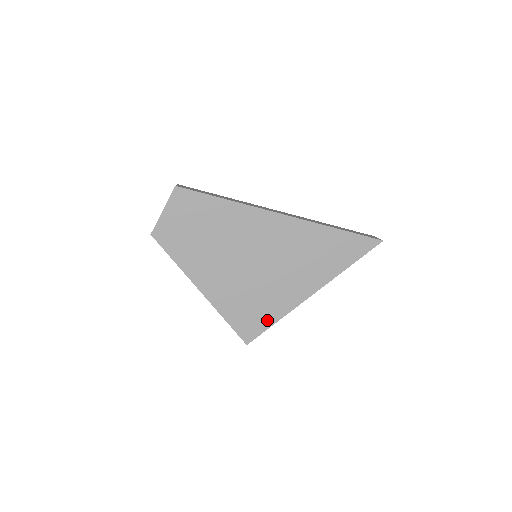
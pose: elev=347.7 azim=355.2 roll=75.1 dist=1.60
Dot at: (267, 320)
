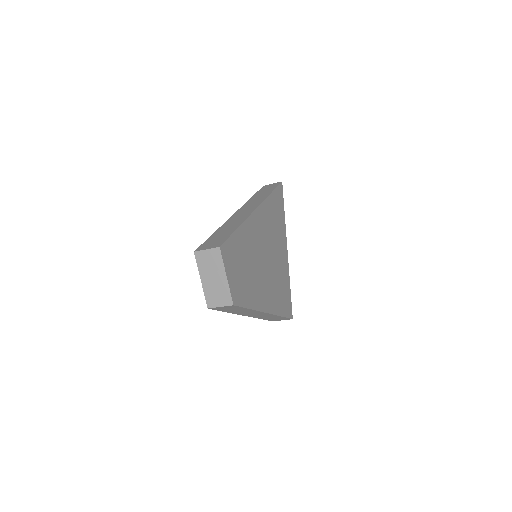
Dot at: (288, 290)
